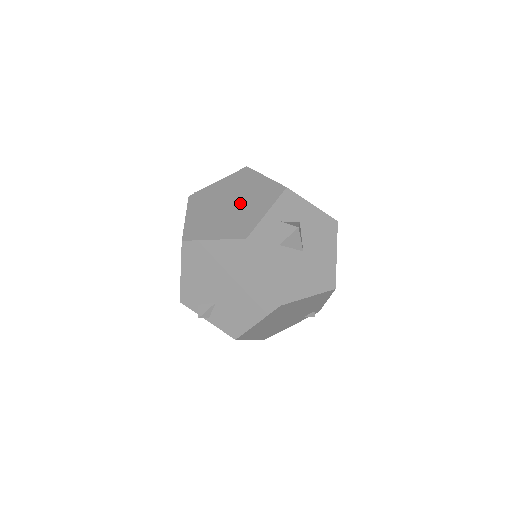
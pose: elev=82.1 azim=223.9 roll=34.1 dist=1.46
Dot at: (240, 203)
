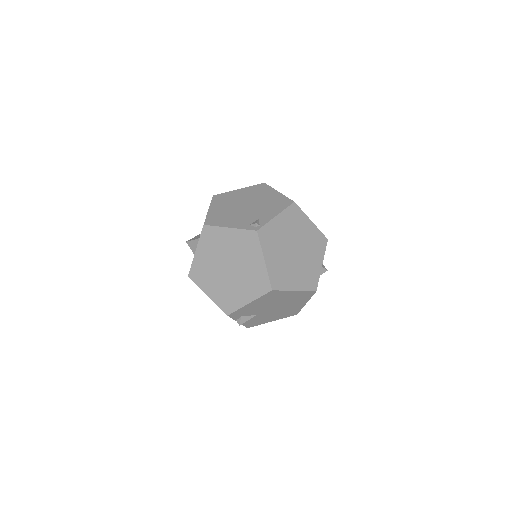
Dot at: (303, 251)
